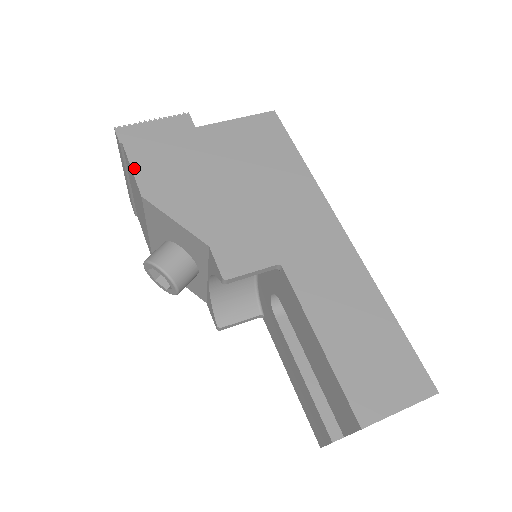
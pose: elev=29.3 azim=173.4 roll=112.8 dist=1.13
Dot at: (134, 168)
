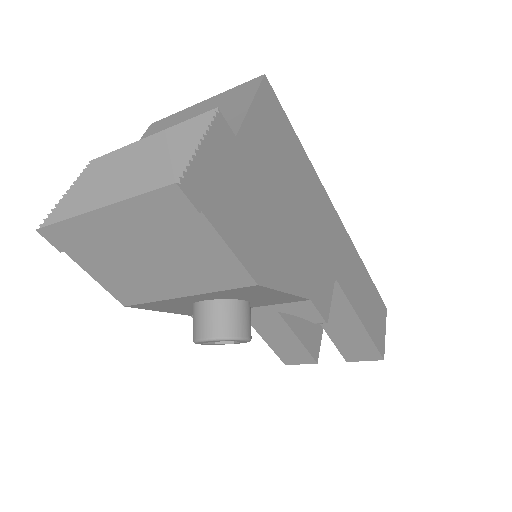
Dot at: (233, 248)
